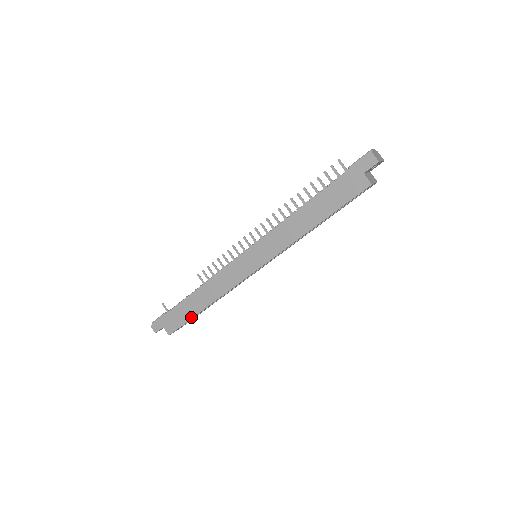
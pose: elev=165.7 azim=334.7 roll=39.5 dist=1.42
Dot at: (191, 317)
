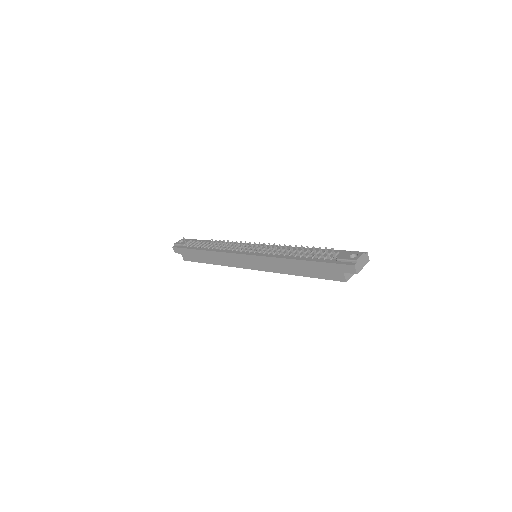
Dot at: (201, 262)
